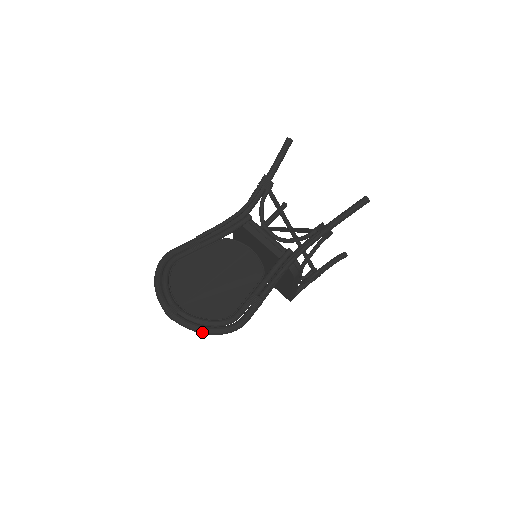
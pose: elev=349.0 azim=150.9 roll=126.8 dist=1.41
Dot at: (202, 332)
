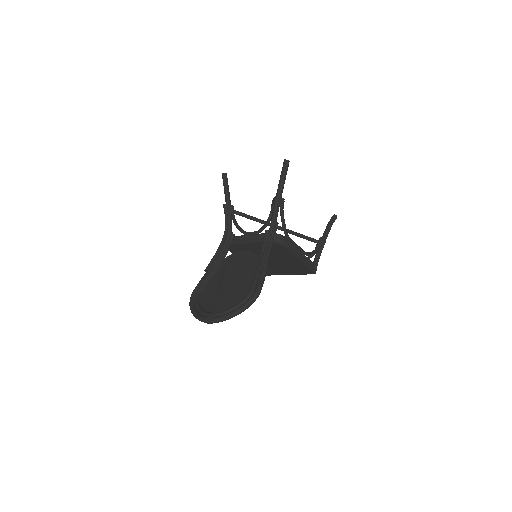
Dot at: (233, 315)
